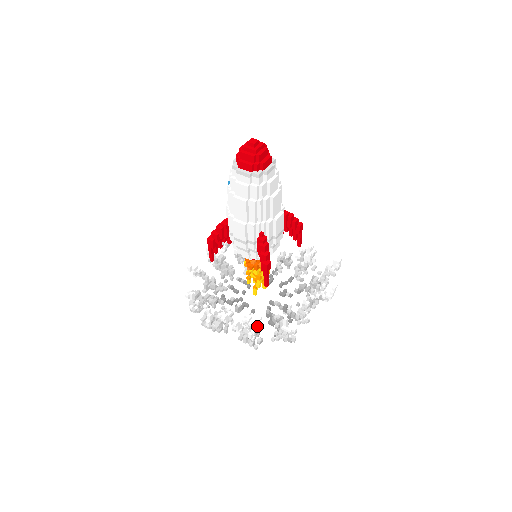
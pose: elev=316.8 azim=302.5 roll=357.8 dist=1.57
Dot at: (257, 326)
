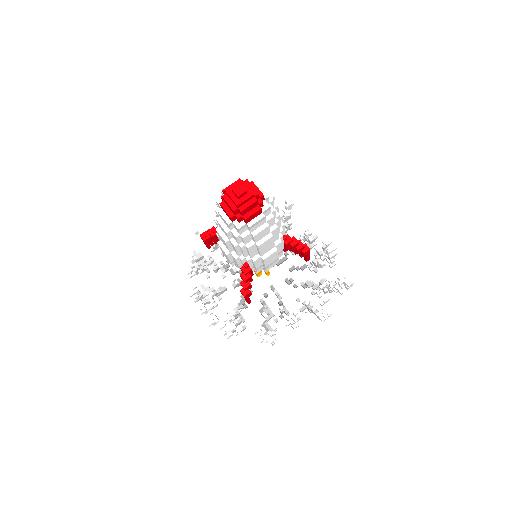
Dot at: (227, 337)
